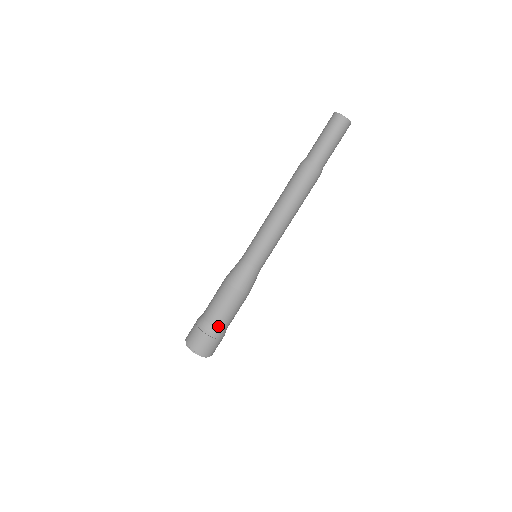
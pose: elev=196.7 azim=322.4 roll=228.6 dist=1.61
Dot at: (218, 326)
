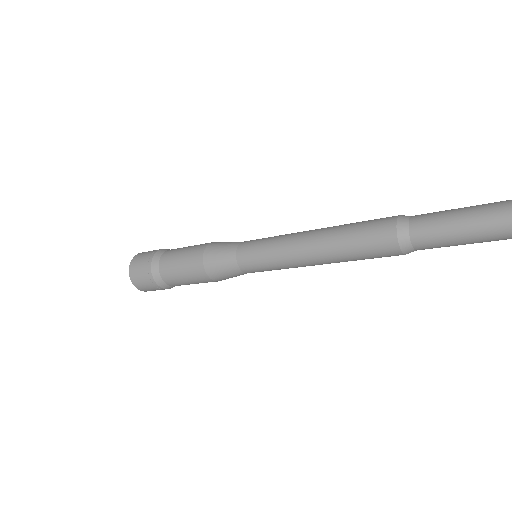
Dot at: (174, 286)
